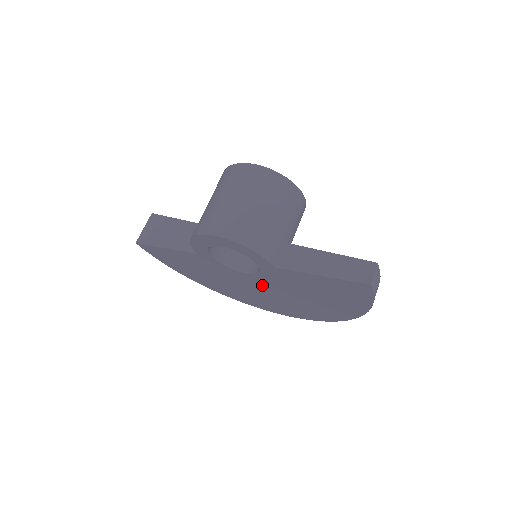
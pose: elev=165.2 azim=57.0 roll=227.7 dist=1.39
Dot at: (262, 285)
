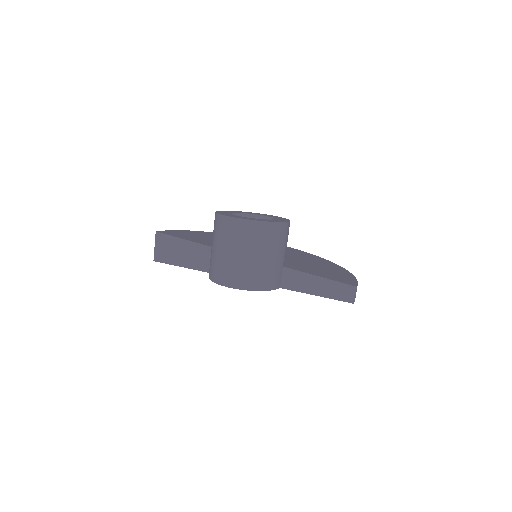
Dot at: occluded
